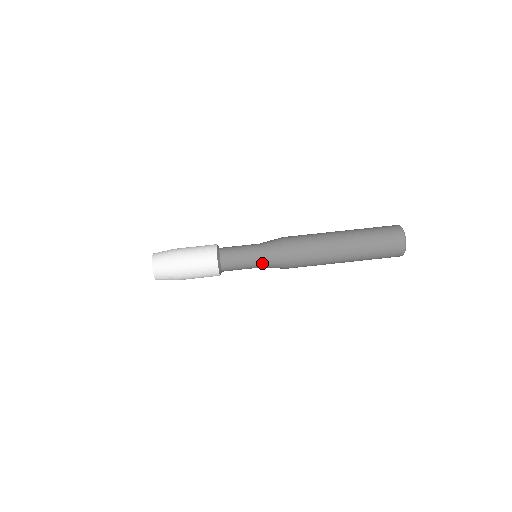
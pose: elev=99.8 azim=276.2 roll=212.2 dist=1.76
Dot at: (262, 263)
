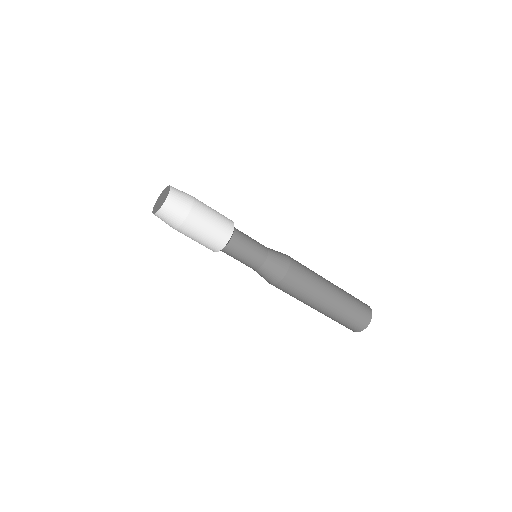
Dot at: occluded
